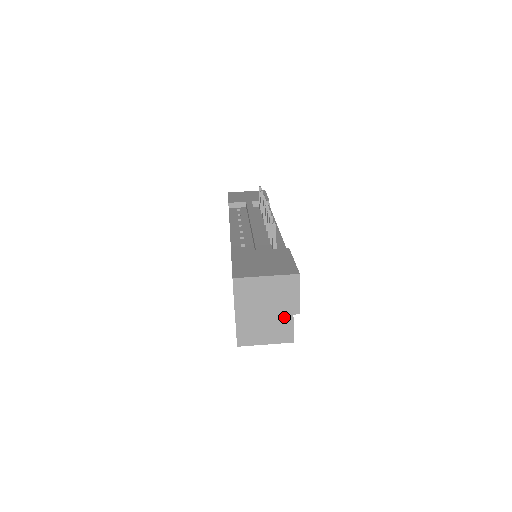
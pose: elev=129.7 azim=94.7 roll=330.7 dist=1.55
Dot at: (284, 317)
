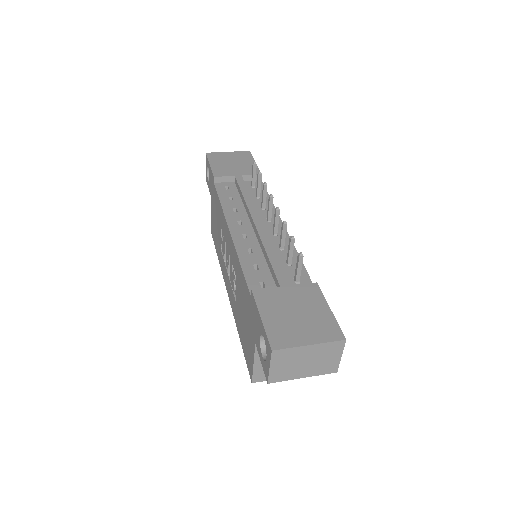
Dot at: occluded
